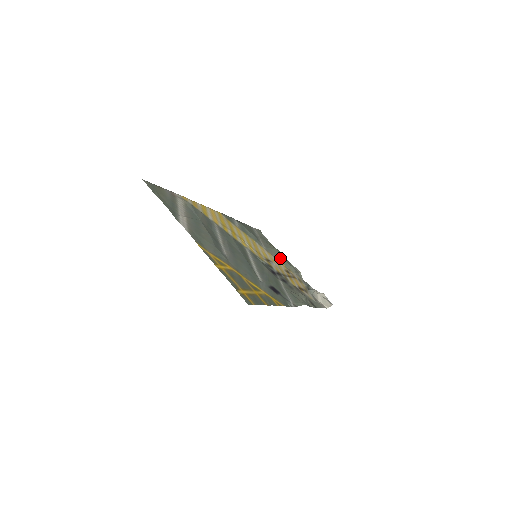
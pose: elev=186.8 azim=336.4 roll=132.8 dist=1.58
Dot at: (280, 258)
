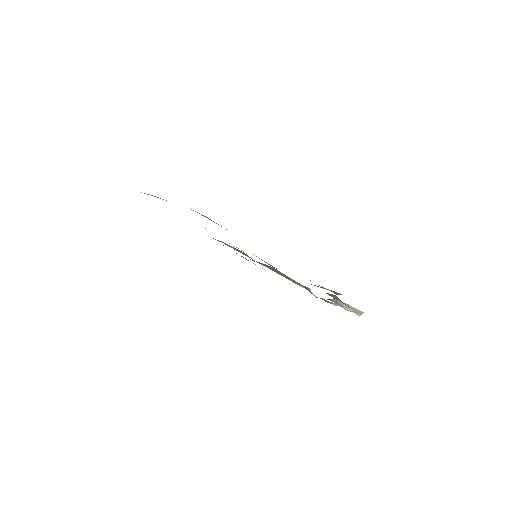
Dot at: (281, 273)
